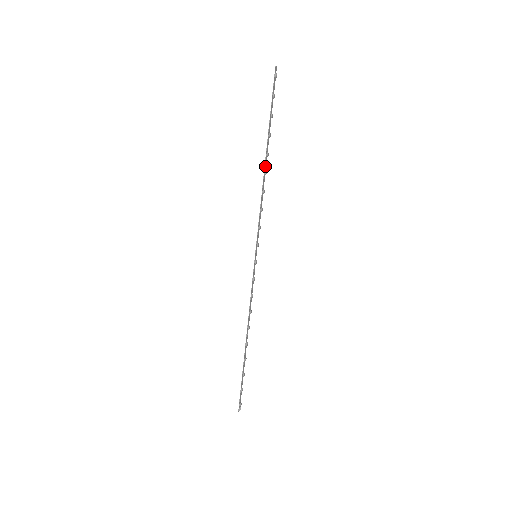
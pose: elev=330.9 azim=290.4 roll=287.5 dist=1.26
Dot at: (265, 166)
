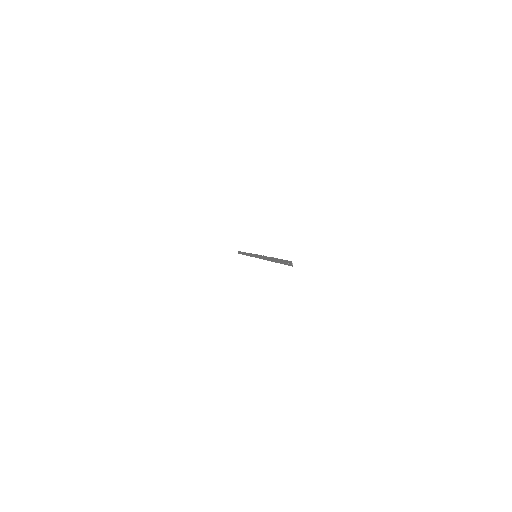
Dot at: (270, 259)
